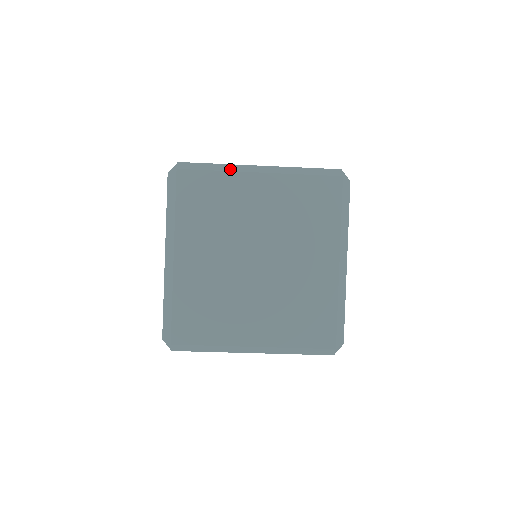
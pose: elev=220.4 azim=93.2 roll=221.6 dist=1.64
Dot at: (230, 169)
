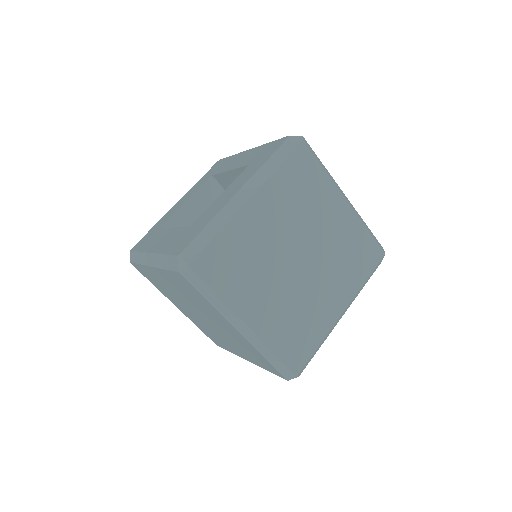
Dot at: (332, 178)
